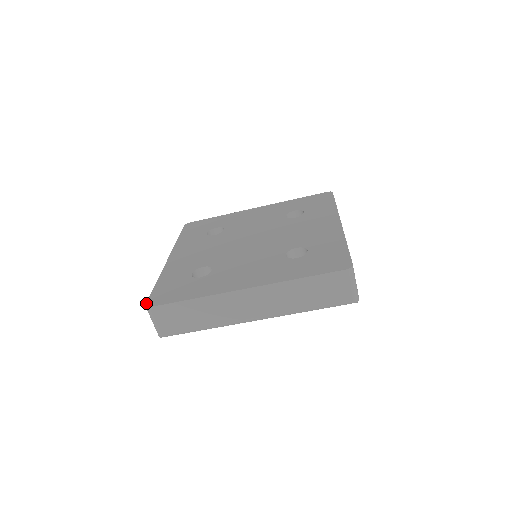
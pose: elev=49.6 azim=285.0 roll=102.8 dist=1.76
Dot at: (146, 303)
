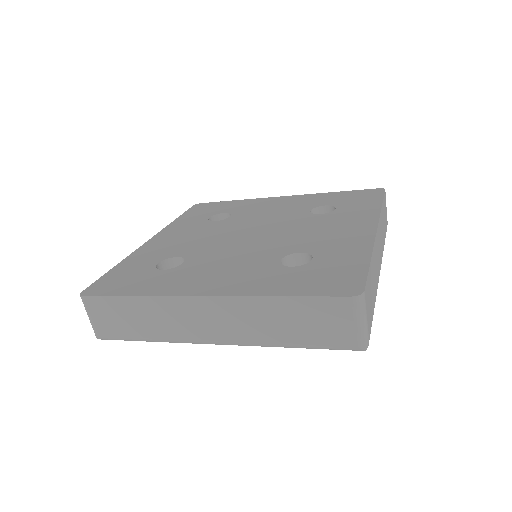
Dot at: (83, 290)
